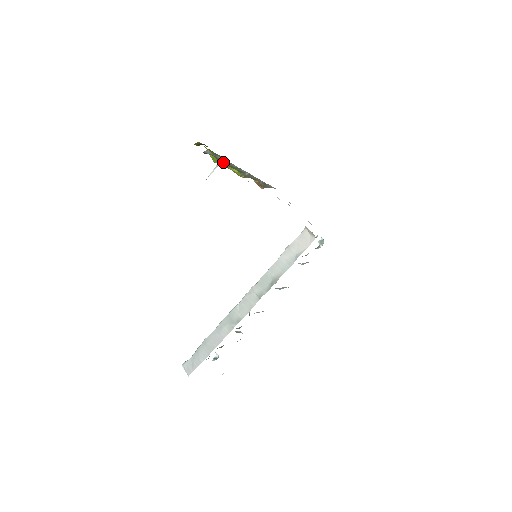
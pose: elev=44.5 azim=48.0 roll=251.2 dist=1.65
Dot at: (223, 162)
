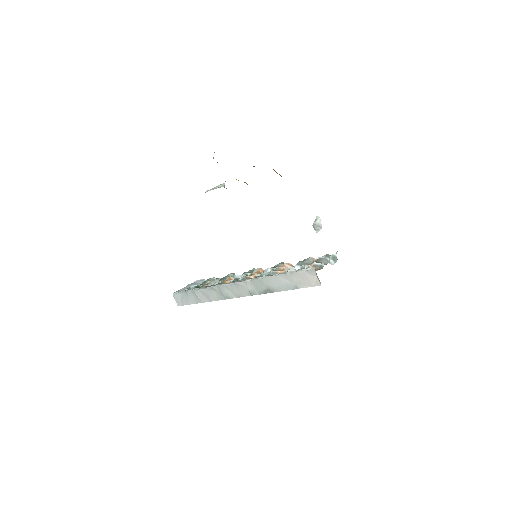
Dot at: occluded
